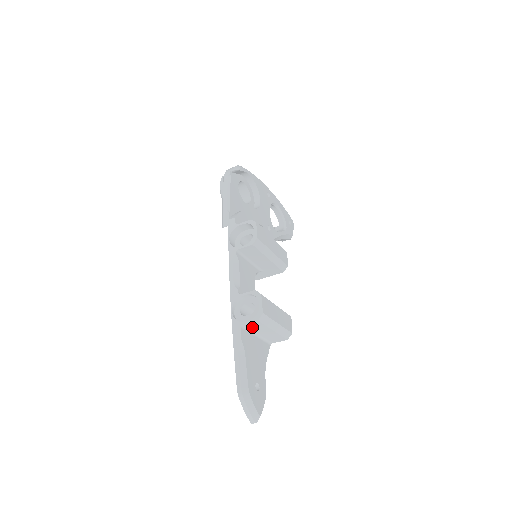
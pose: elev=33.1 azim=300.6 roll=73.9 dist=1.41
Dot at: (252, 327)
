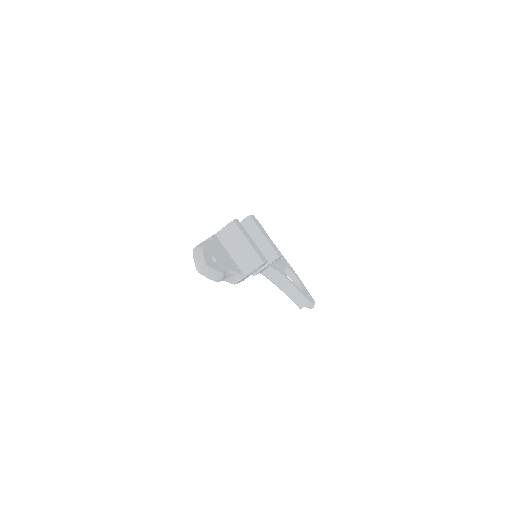
Dot at: (225, 238)
